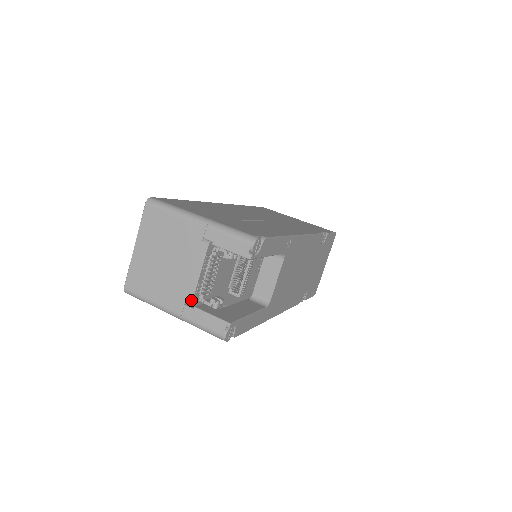
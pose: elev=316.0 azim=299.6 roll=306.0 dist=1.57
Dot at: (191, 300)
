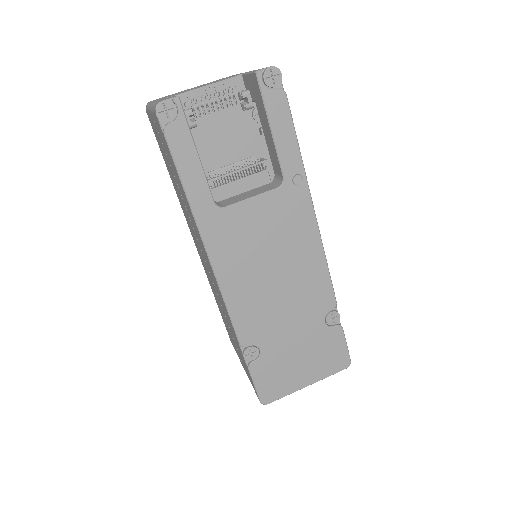
Dot at: (177, 94)
